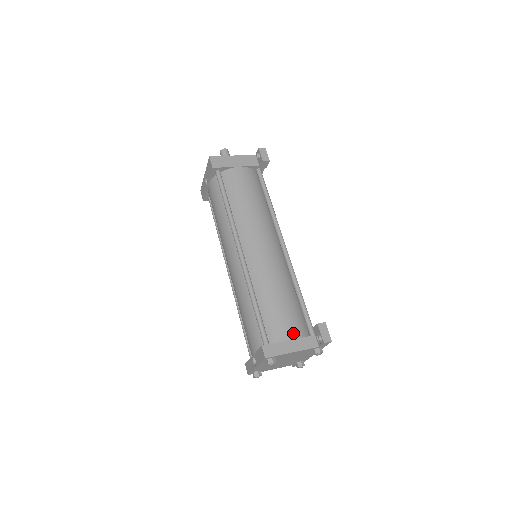
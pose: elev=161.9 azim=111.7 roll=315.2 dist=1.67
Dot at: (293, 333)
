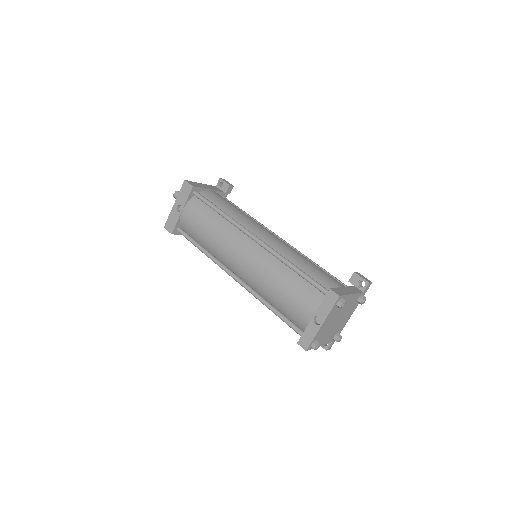
Dot at: (340, 284)
